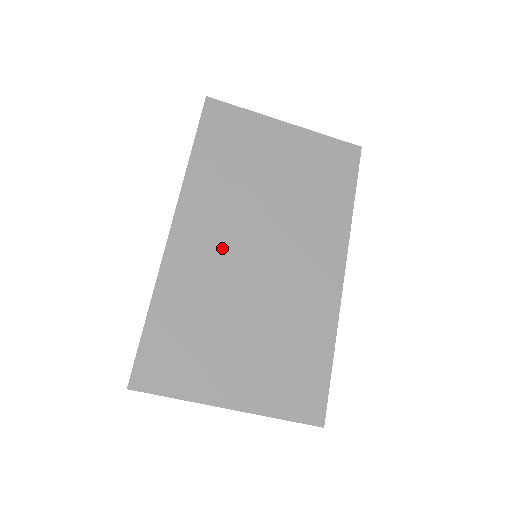
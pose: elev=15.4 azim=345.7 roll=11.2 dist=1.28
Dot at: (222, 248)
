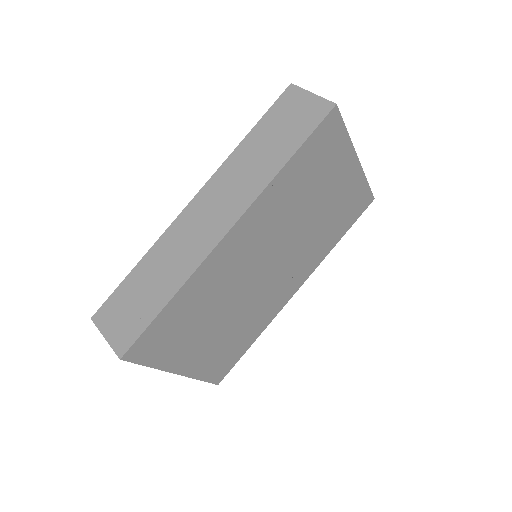
Dot at: (248, 259)
